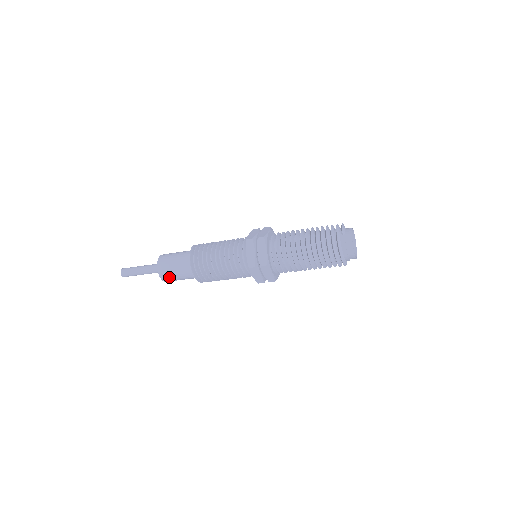
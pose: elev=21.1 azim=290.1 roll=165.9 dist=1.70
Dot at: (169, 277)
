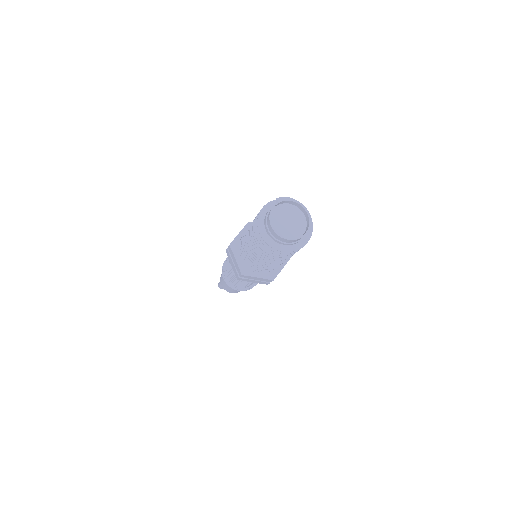
Dot at: (222, 281)
